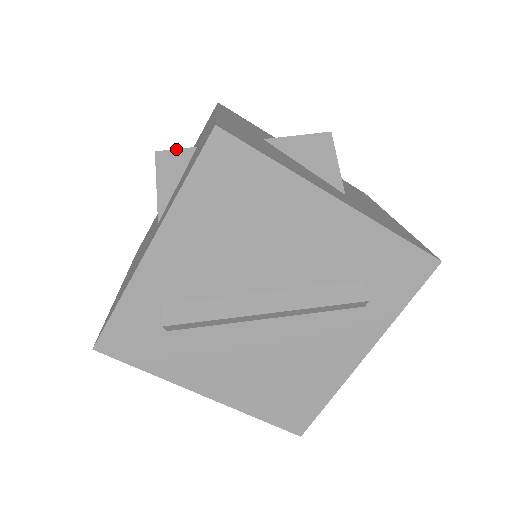
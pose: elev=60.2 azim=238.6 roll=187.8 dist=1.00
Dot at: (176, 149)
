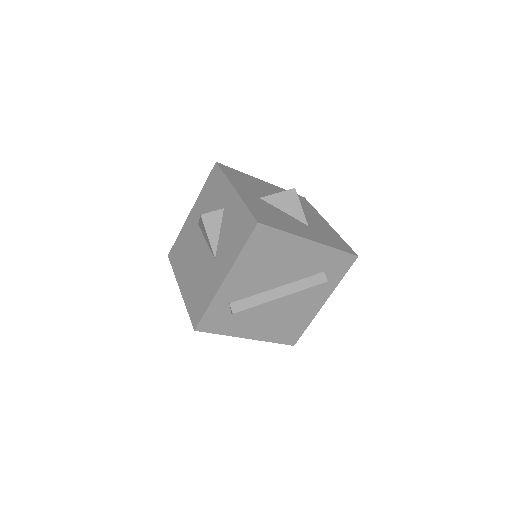
Dot at: (212, 212)
